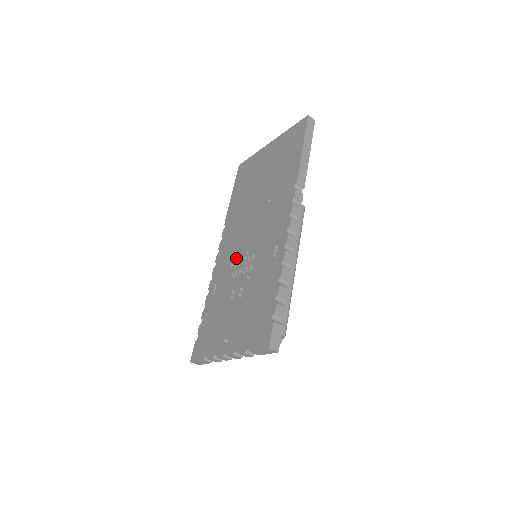
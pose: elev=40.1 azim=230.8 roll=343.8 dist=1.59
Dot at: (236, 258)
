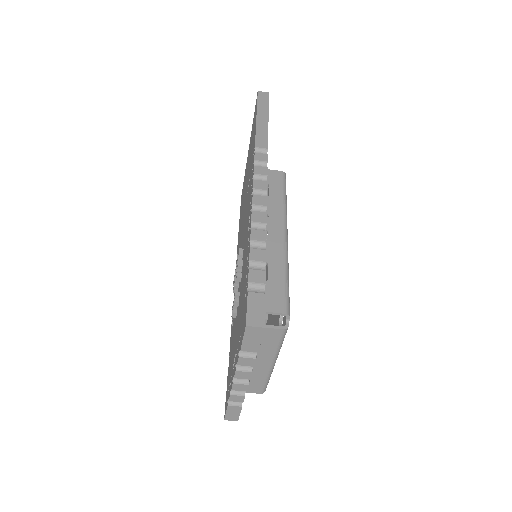
Dot at: occluded
